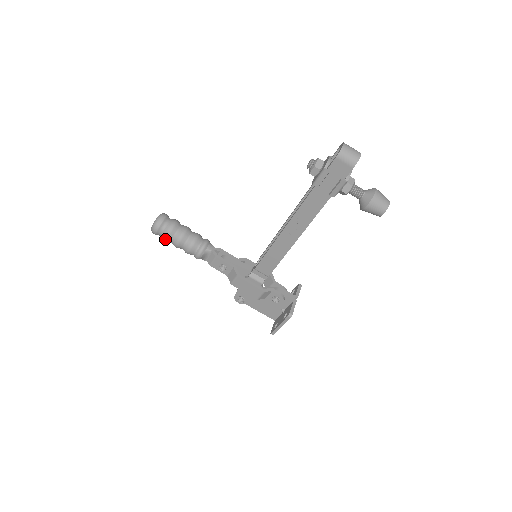
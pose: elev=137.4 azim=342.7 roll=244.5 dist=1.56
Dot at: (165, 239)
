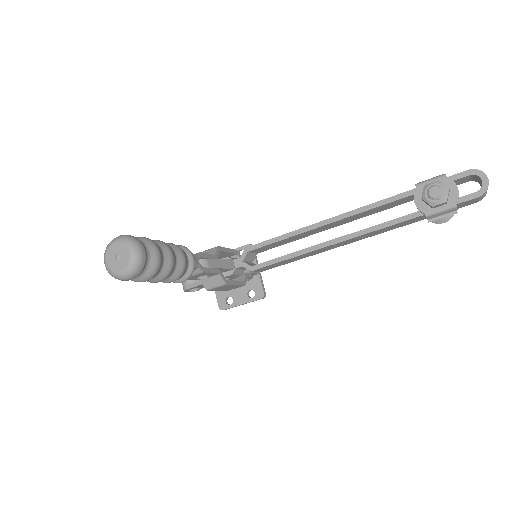
Dot at: occluded
